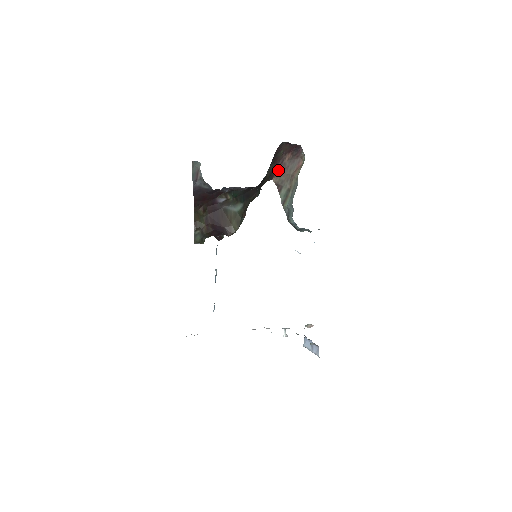
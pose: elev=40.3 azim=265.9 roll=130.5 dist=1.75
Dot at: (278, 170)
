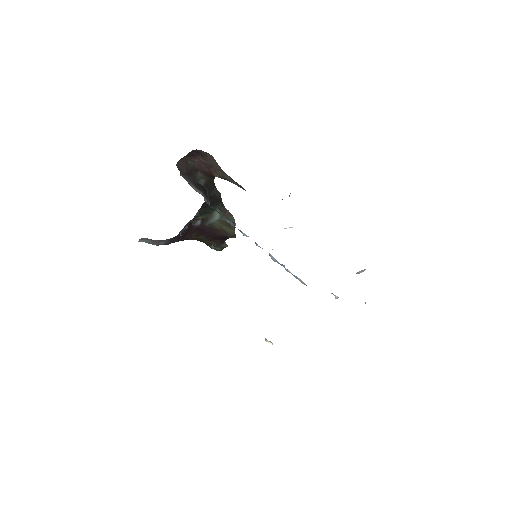
Dot at: (209, 170)
